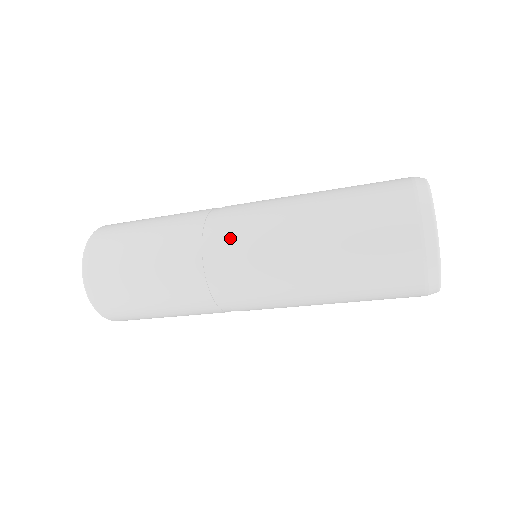
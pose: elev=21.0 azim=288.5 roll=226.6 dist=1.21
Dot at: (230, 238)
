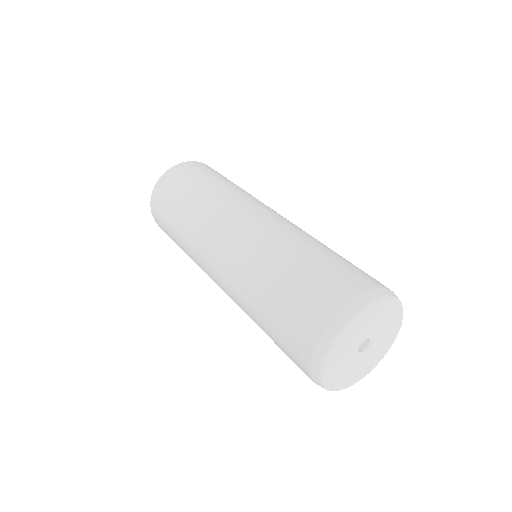
Dot at: (212, 267)
